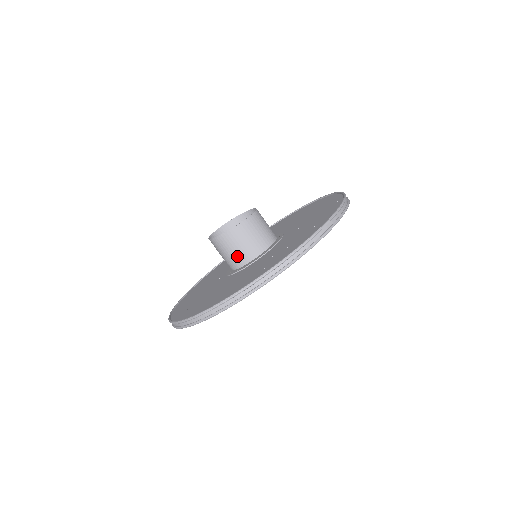
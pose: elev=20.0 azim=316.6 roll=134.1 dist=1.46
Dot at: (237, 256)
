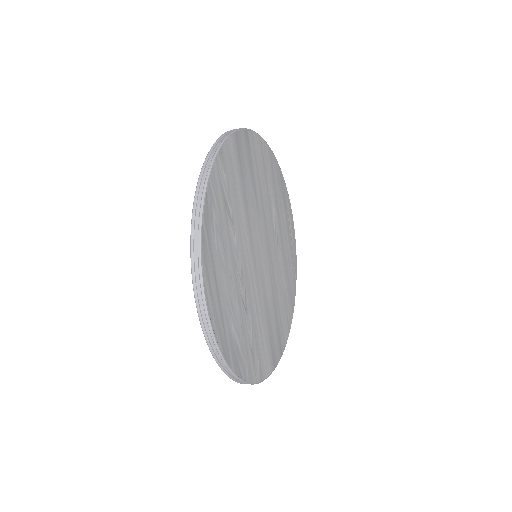
Dot at: occluded
